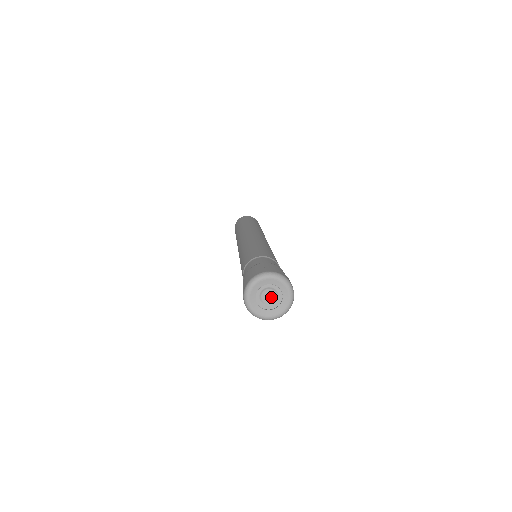
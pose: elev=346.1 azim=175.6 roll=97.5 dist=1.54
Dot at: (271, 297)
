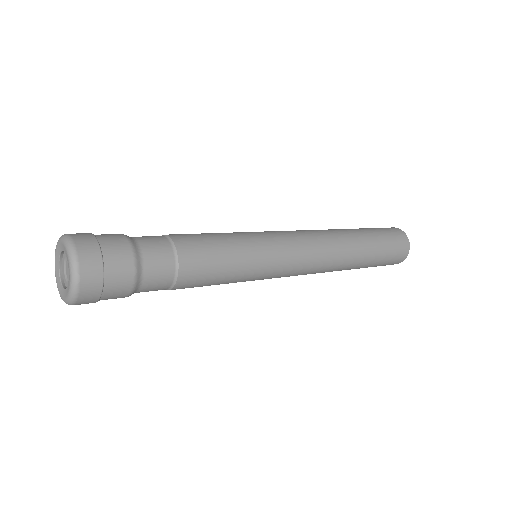
Dot at: occluded
